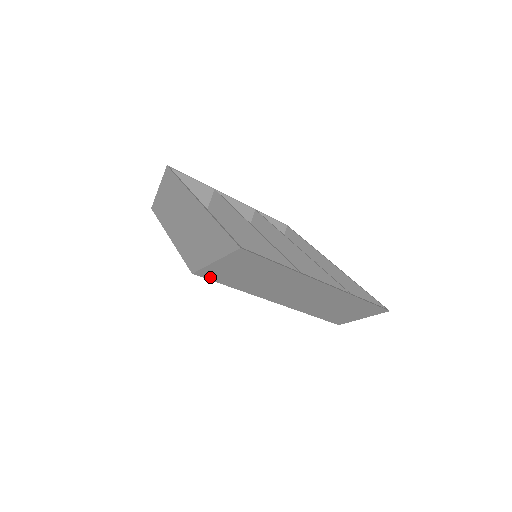
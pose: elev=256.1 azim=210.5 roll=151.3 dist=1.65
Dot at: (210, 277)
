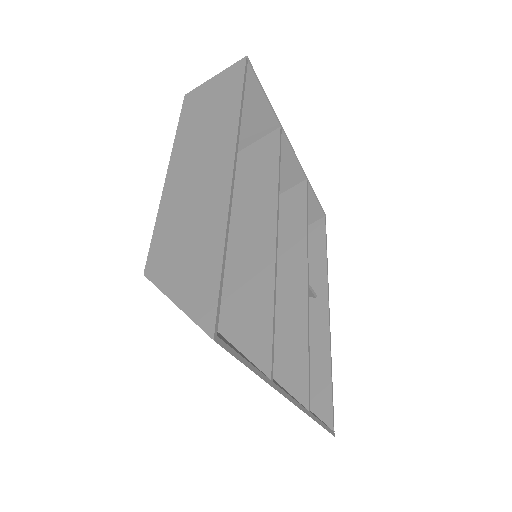
Dot at: occluded
